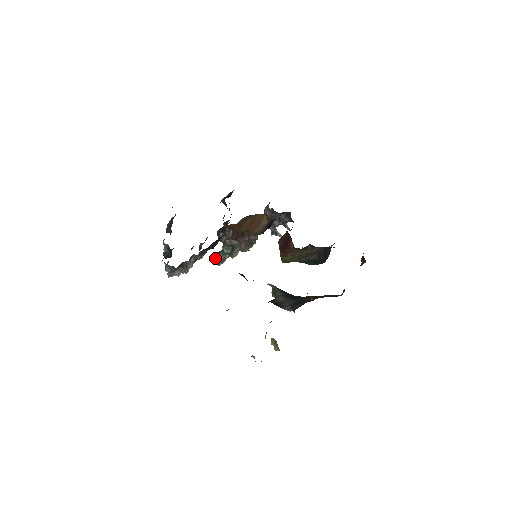
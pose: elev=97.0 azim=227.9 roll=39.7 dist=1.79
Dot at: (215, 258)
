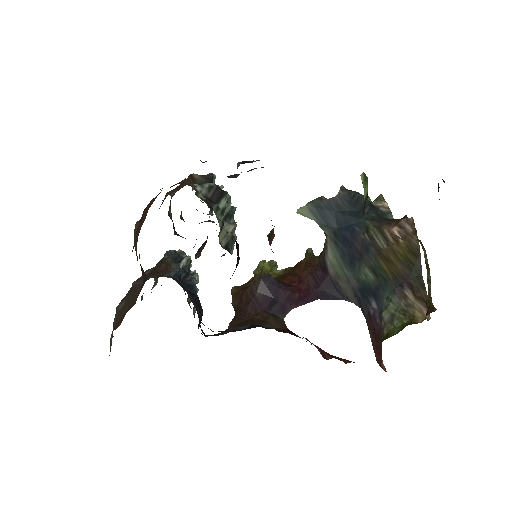
Dot at: occluded
